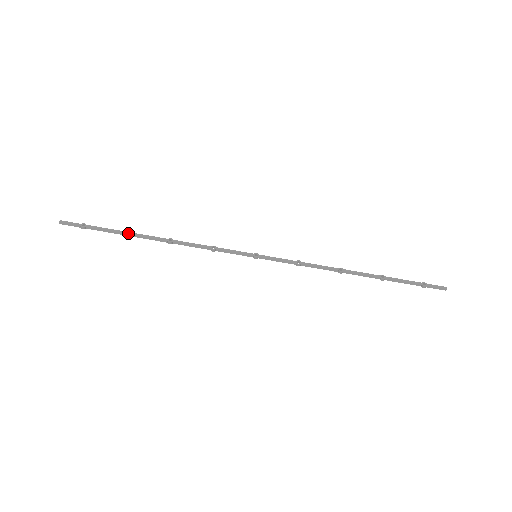
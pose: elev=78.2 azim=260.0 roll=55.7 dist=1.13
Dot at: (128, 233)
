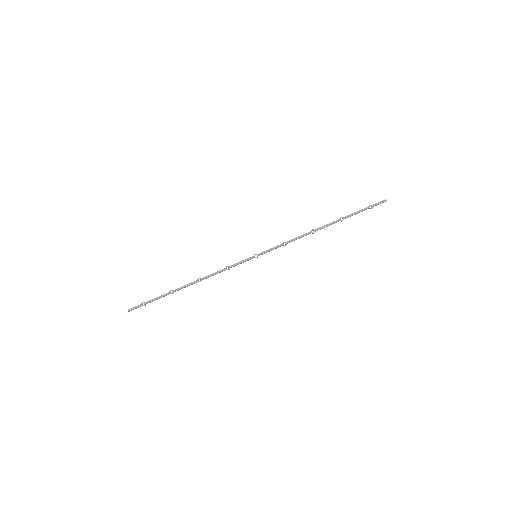
Dot at: (172, 292)
